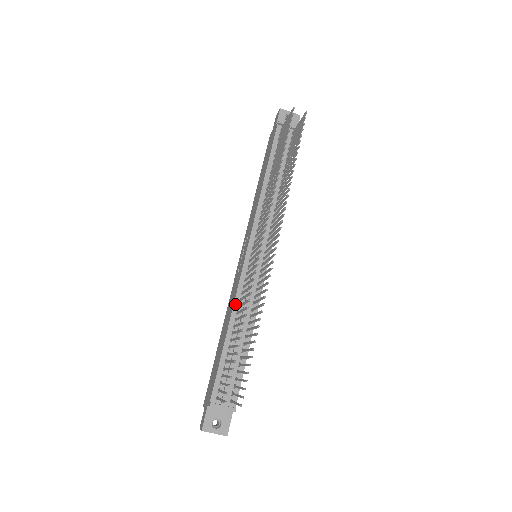
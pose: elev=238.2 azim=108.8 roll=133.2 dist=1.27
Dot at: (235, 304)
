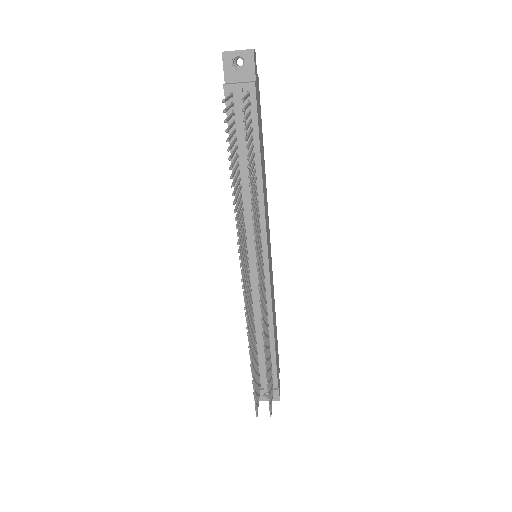
Dot at: occluded
